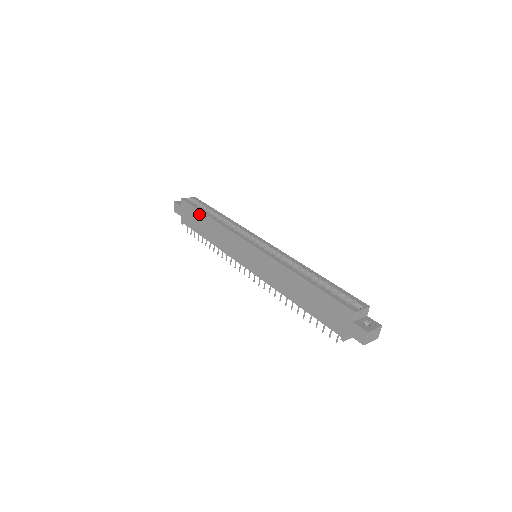
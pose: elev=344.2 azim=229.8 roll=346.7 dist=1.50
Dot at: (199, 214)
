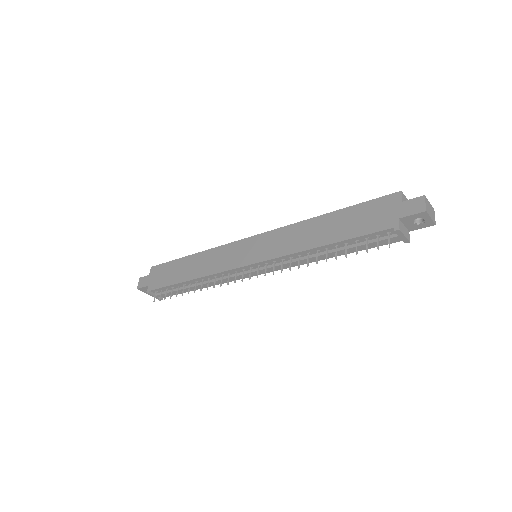
Dot at: (176, 263)
